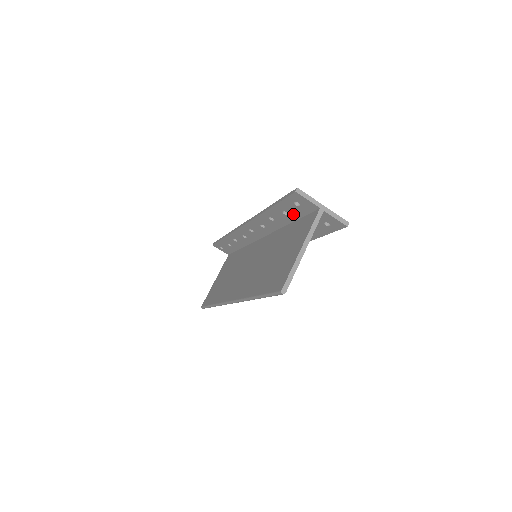
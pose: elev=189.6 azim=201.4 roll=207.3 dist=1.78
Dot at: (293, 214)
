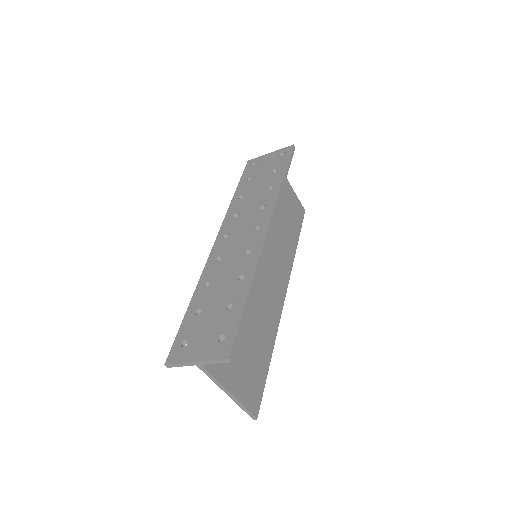
Dot at: occluded
